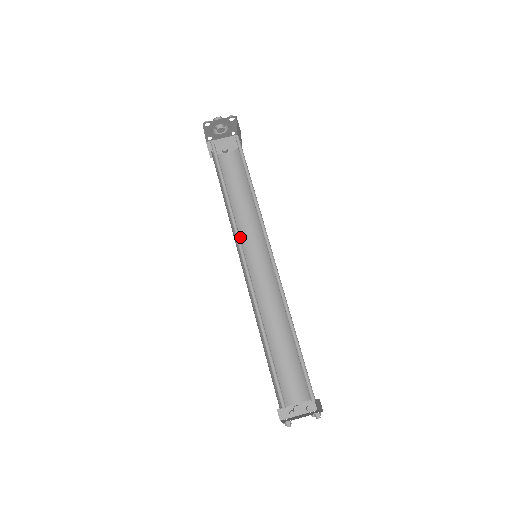
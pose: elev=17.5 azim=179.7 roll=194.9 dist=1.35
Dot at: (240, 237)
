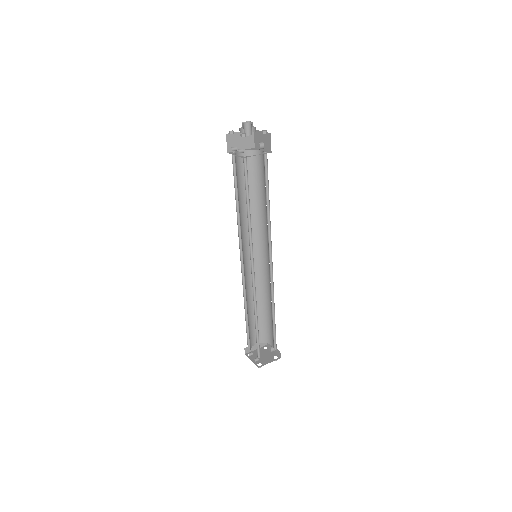
Dot at: (260, 230)
